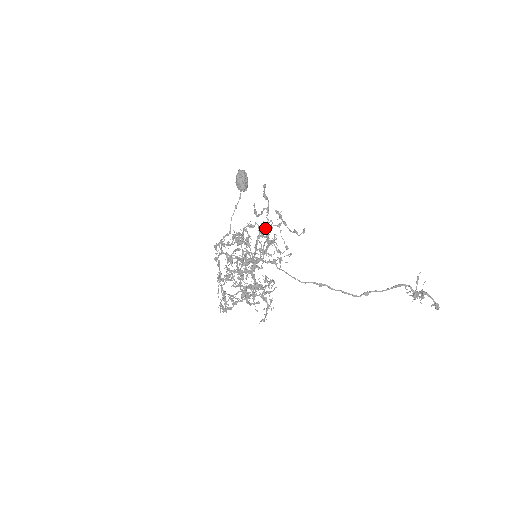
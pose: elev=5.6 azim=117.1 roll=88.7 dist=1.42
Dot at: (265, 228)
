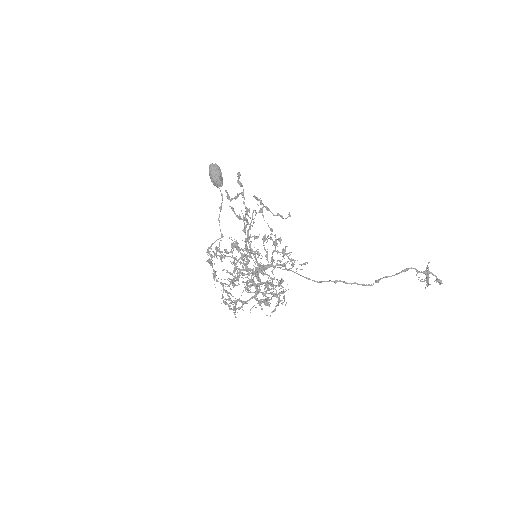
Dot at: (251, 220)
